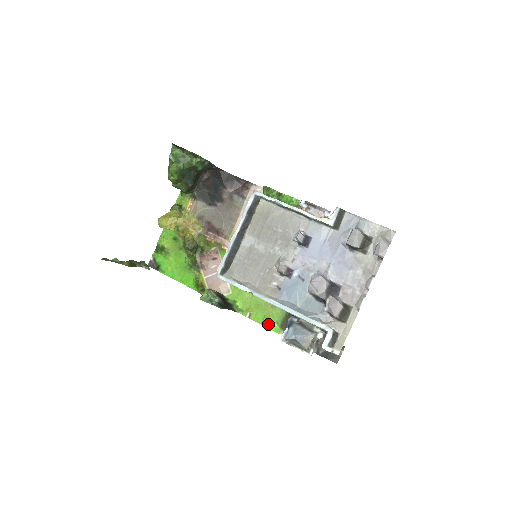
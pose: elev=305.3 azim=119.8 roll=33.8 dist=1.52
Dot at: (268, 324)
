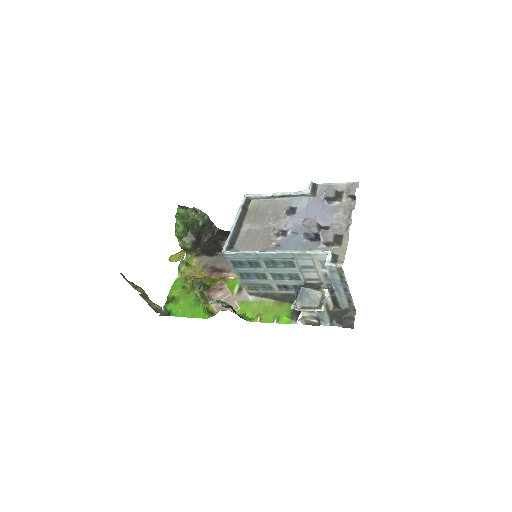
Dot at: (279, 320)
